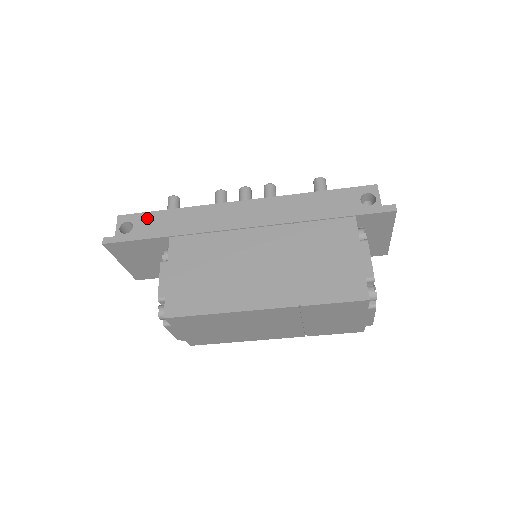
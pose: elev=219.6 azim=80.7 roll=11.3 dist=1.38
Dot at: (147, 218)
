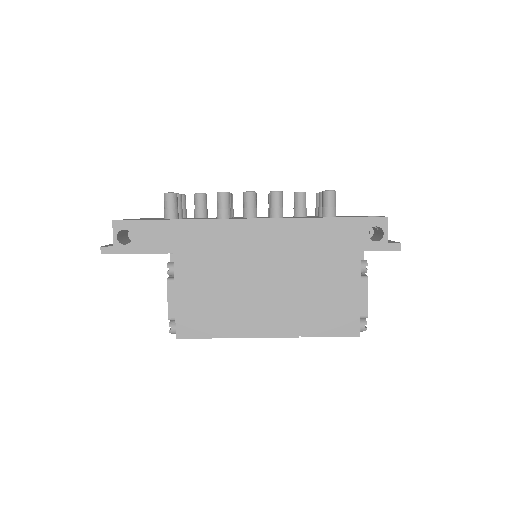
Dot at: (146, 228)
